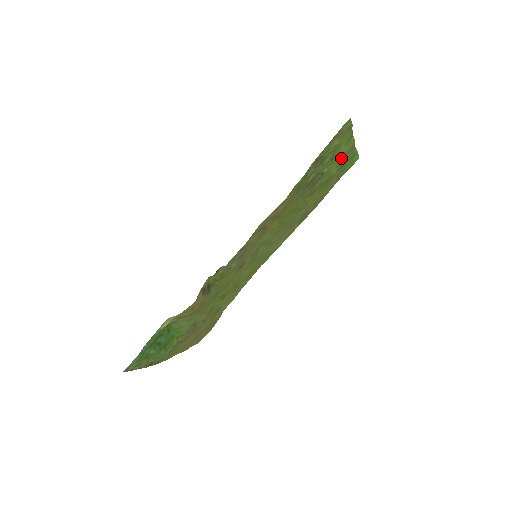
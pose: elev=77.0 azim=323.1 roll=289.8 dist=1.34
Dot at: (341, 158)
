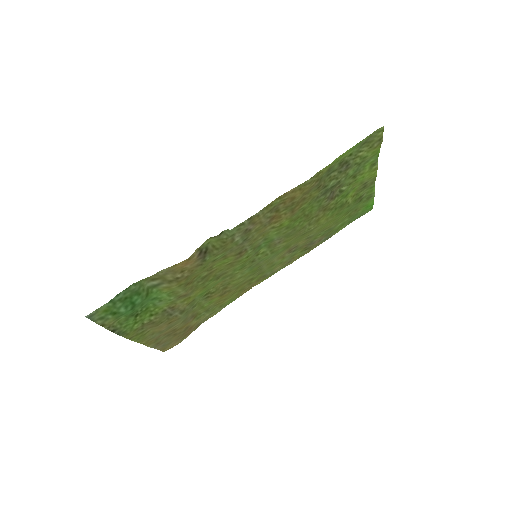
Dot at: (360, 188)
